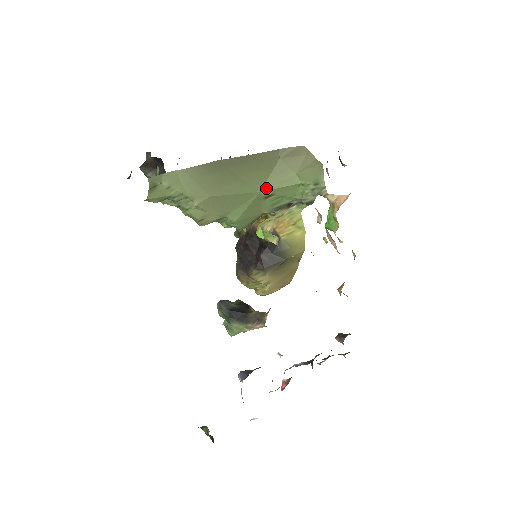
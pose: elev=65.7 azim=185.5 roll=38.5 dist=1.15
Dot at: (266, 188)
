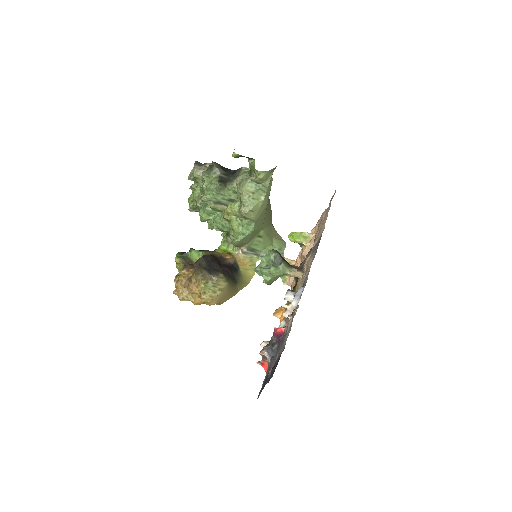
Dot at: (264, 231)
